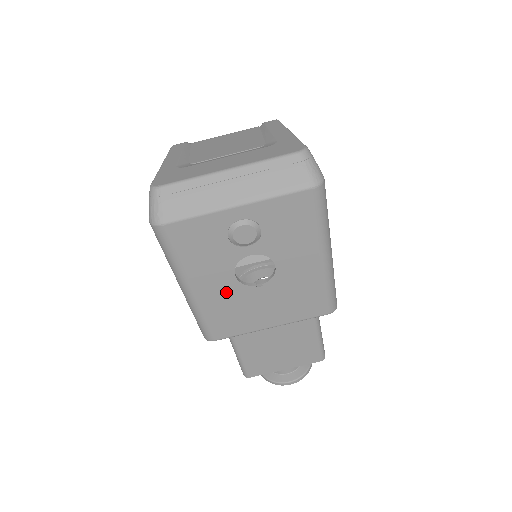
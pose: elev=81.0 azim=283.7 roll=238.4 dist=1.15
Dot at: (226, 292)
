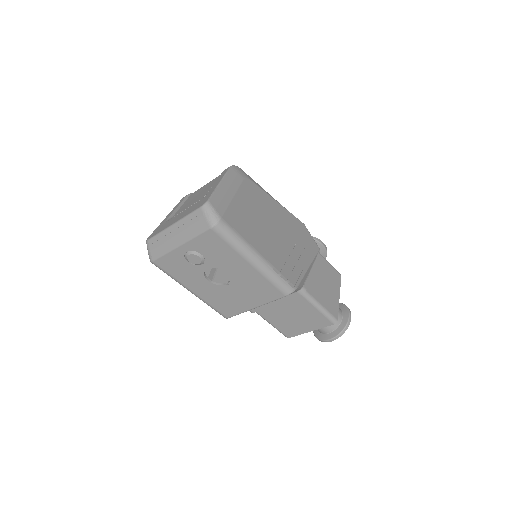
Dot at: (211, 290)
